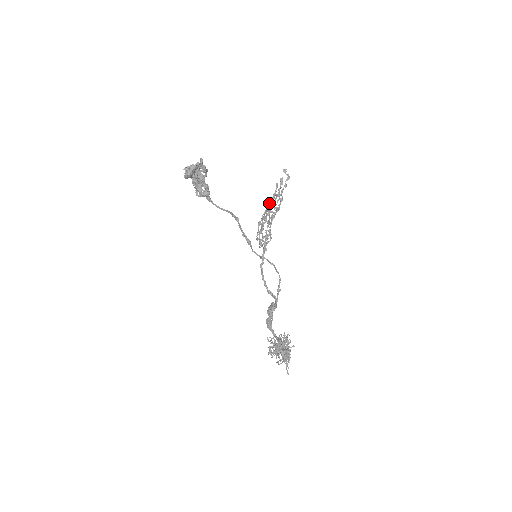
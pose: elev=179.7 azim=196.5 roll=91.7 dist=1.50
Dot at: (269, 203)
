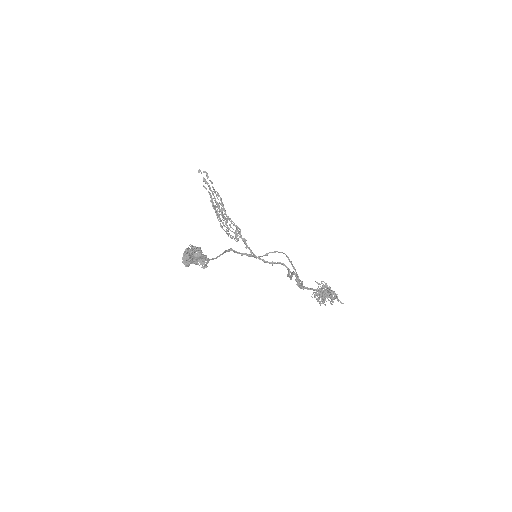
Dot at: (212, 205)
